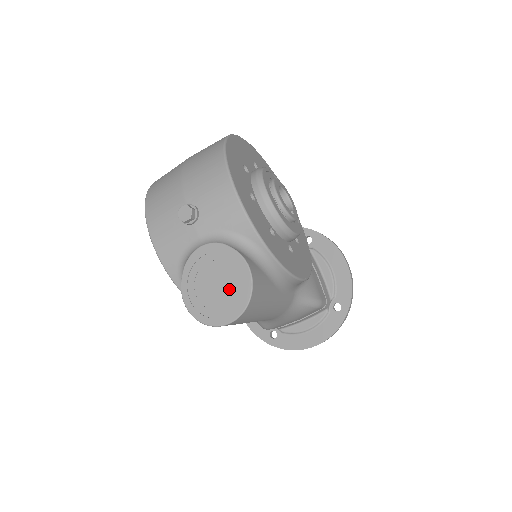
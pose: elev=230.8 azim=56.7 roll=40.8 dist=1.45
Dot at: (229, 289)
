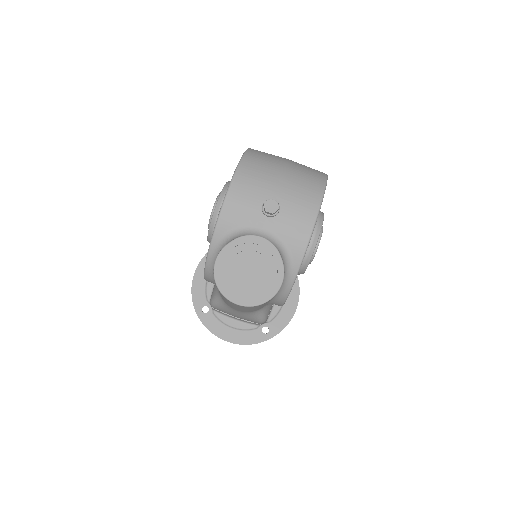
Dot at: (257, 283)
